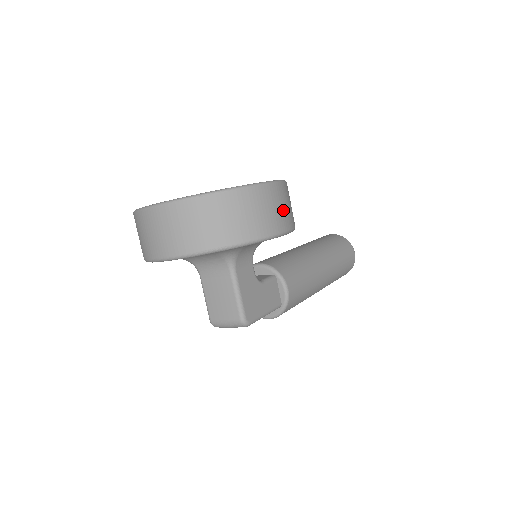
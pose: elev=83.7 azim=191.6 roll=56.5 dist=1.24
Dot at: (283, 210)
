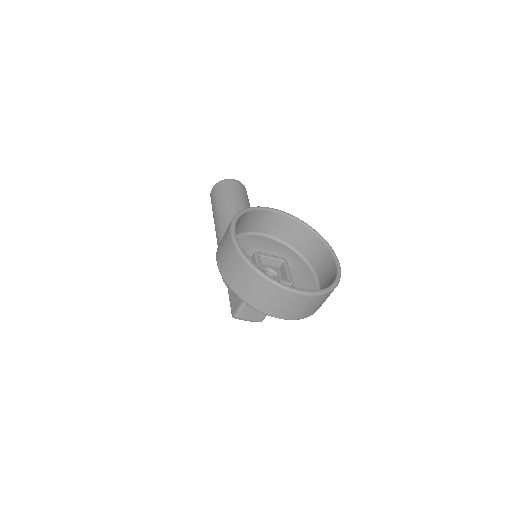
Dot at: occluded
